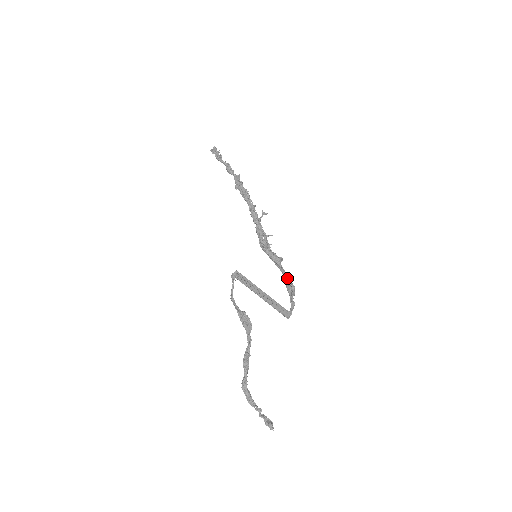
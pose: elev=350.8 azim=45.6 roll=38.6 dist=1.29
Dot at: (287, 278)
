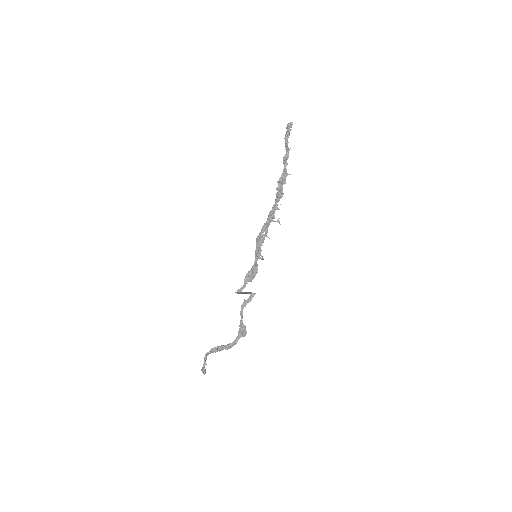
Dot at: (255, 272)
